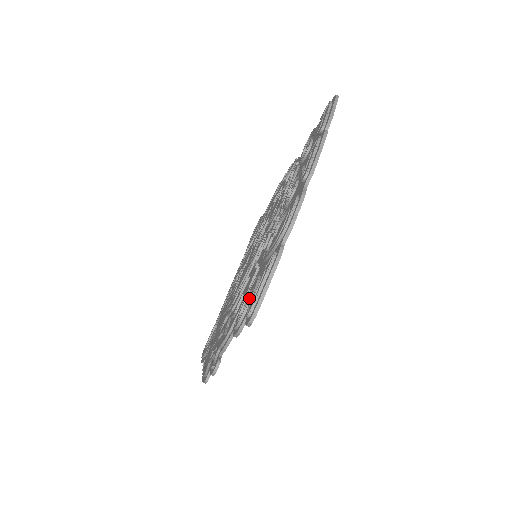
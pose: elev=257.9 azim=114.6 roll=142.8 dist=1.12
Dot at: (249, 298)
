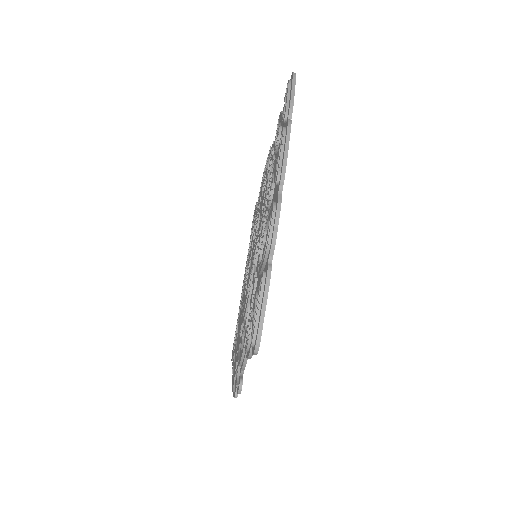
Dot at: (252, 319)
